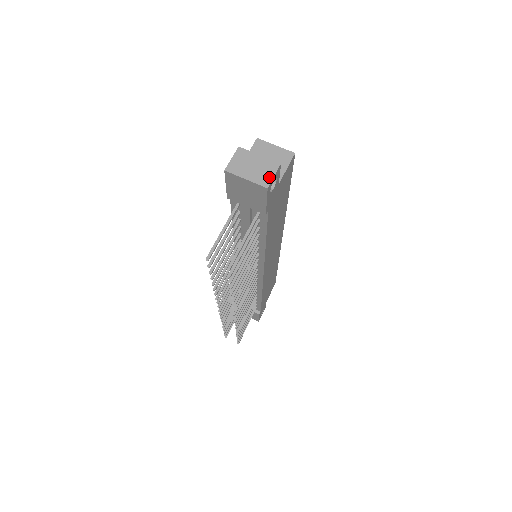
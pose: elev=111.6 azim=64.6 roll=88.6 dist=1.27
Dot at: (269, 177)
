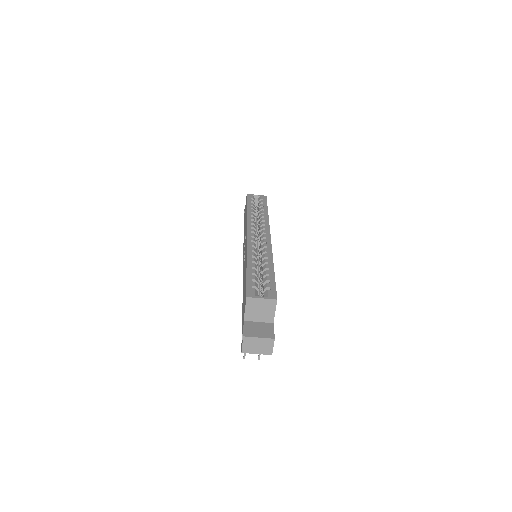
Dot at: (270, 349)
